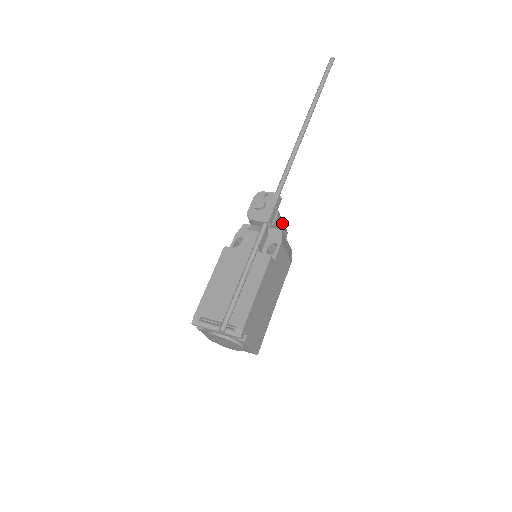
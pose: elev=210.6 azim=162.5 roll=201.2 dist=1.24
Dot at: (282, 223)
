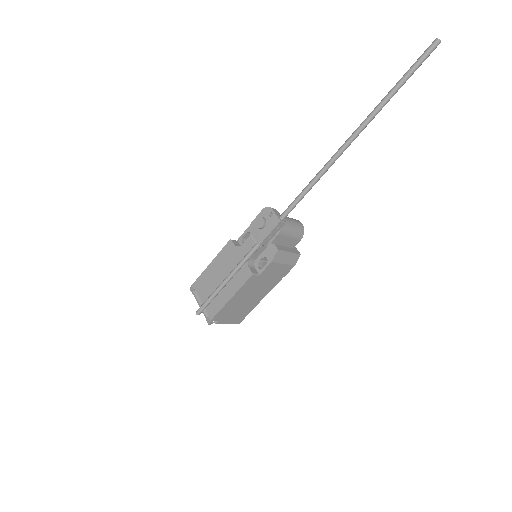
Dot at: (290, 235)
